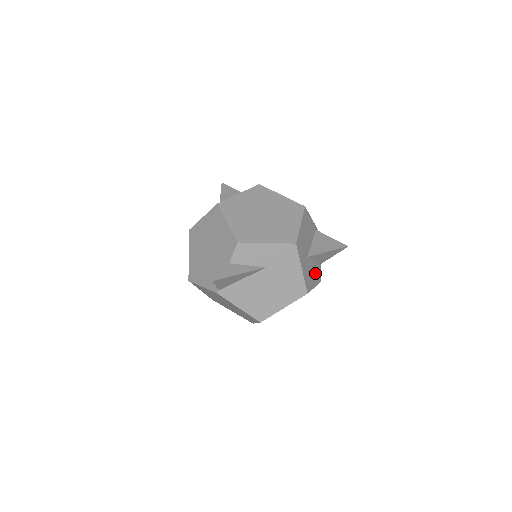
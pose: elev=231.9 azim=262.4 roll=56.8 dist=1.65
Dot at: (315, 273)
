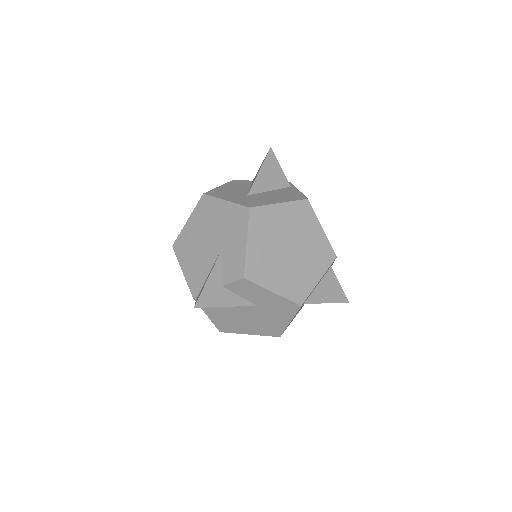
Dot at: occluded
